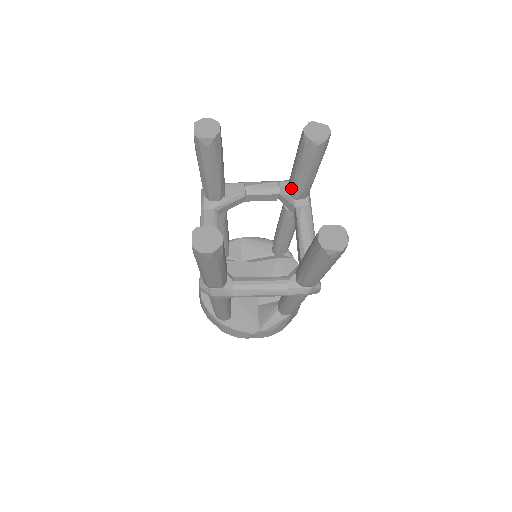
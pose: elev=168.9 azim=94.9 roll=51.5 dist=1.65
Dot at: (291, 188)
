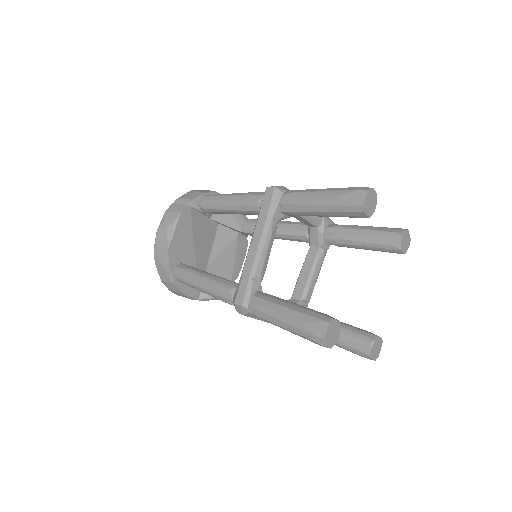
Dot at: (335, 238)
